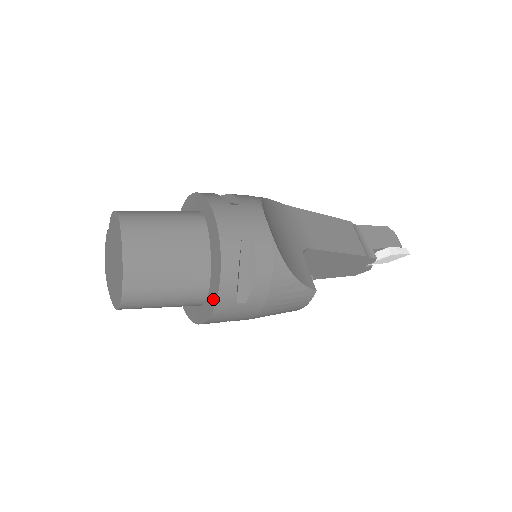
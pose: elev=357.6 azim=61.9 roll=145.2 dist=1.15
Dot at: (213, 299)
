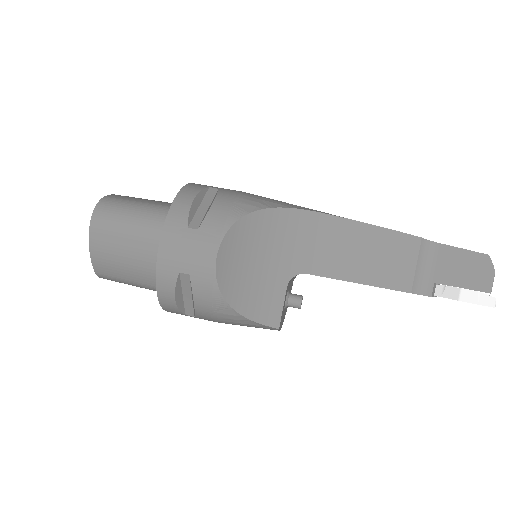
Dot at: occluded
